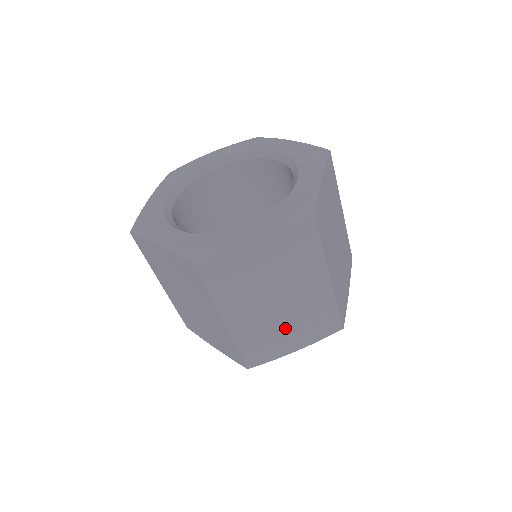
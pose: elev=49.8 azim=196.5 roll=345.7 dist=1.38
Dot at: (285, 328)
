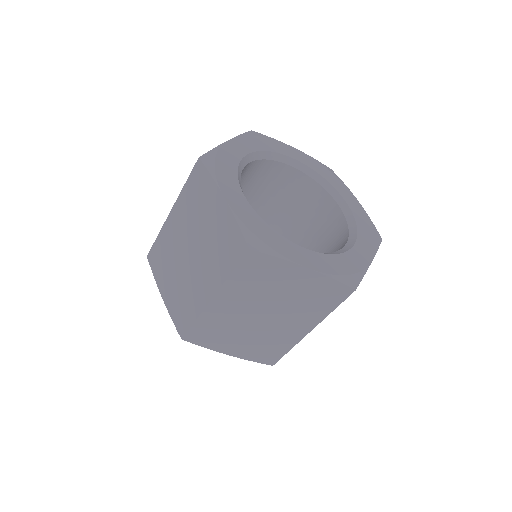
Dot at: (242, 336)
